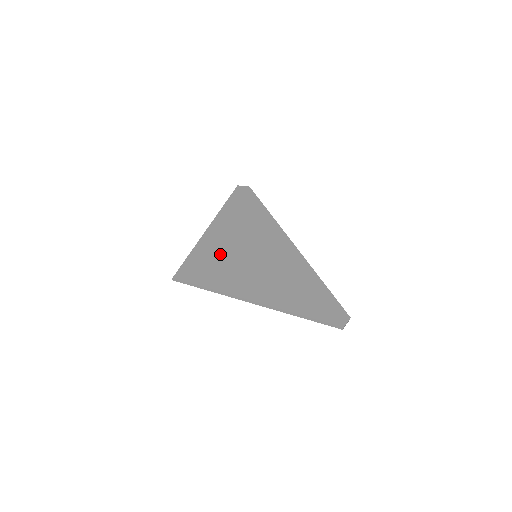
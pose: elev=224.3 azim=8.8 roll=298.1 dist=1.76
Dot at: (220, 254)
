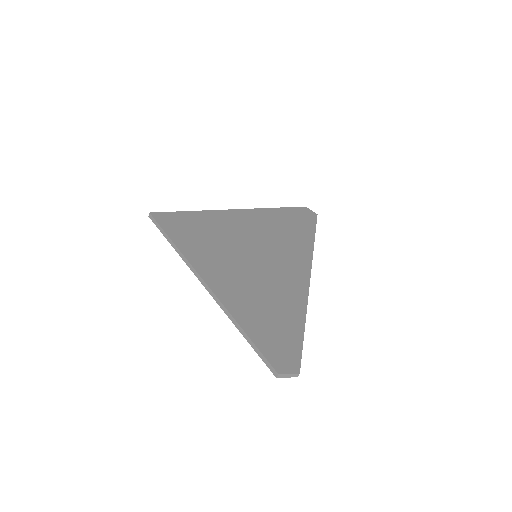
Dot at: (219, 230)
